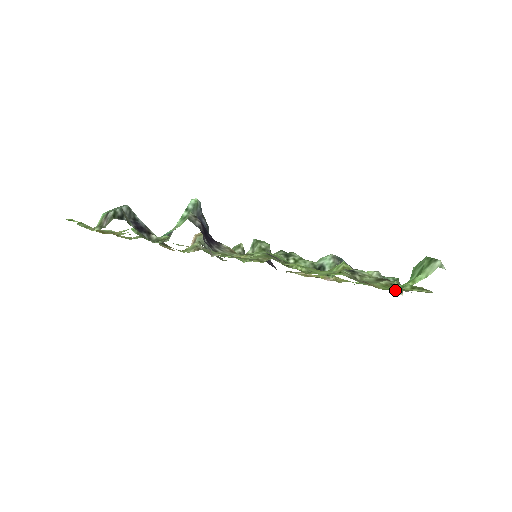
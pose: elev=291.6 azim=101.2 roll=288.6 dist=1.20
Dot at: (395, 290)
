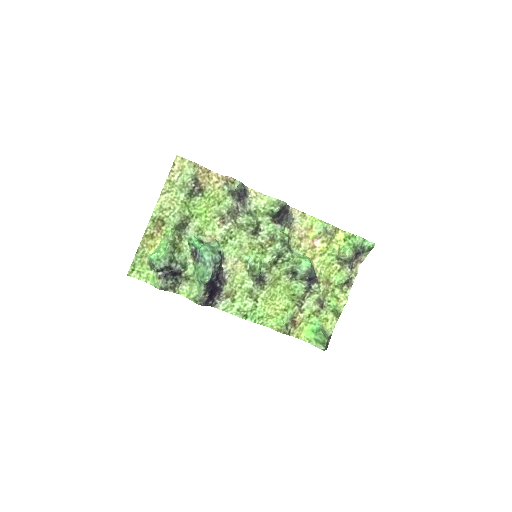
Dot at: (307, 328)
